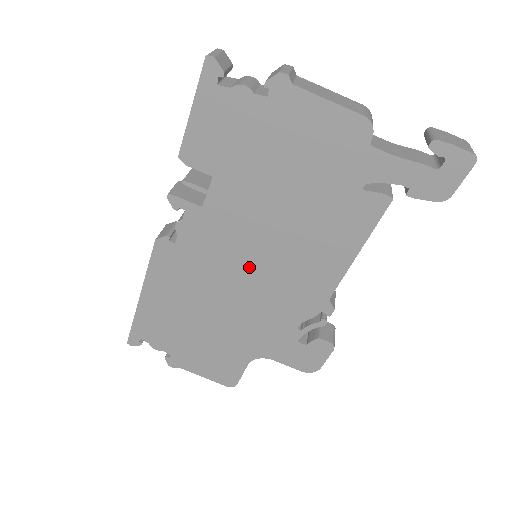
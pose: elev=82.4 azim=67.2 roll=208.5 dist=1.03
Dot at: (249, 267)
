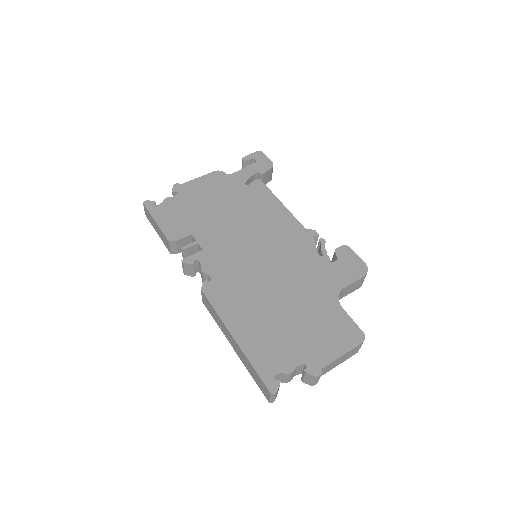
Dot at: (257, 253)
